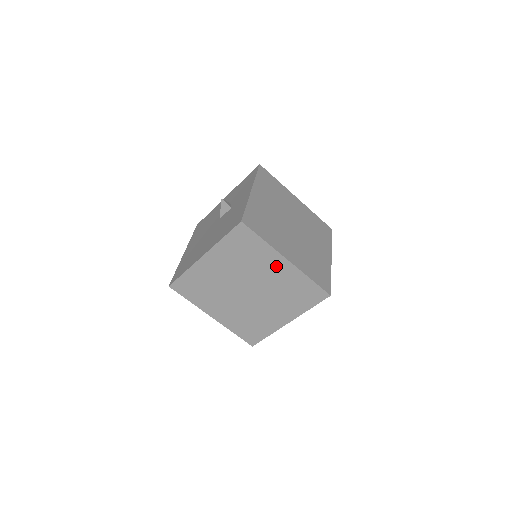
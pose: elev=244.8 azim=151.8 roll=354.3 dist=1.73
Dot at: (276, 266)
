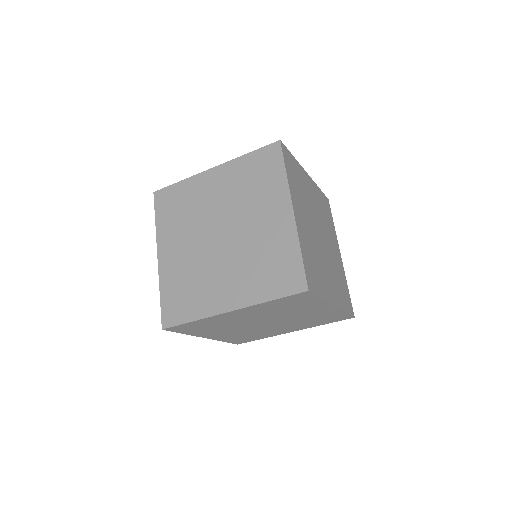
Dot at: (275, 213)
